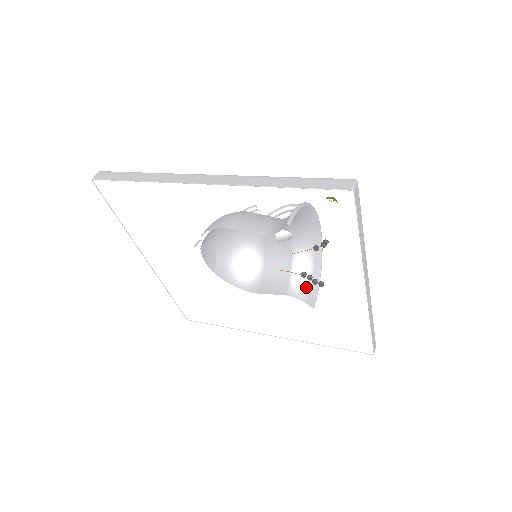
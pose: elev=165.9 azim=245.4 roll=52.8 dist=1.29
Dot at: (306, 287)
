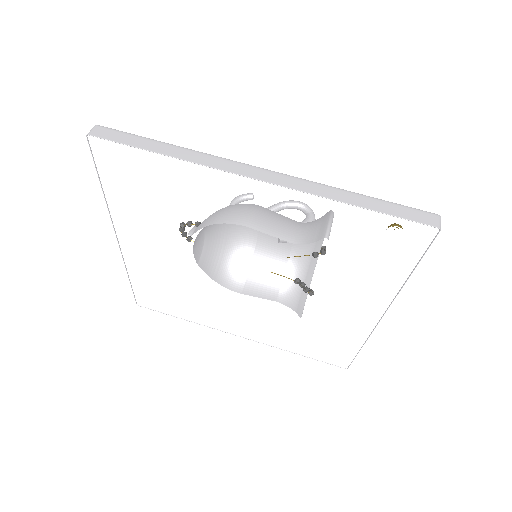
Dot at: (297, 294)
